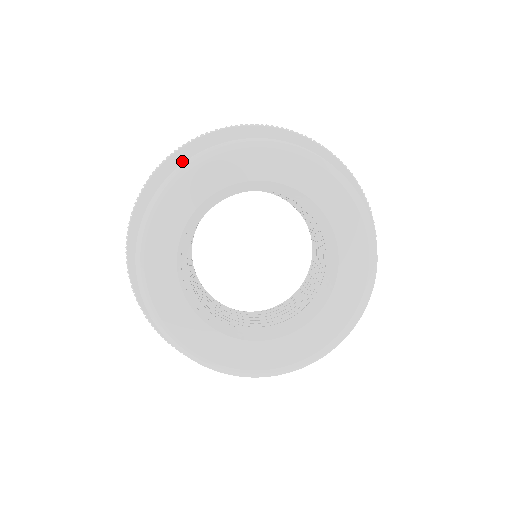
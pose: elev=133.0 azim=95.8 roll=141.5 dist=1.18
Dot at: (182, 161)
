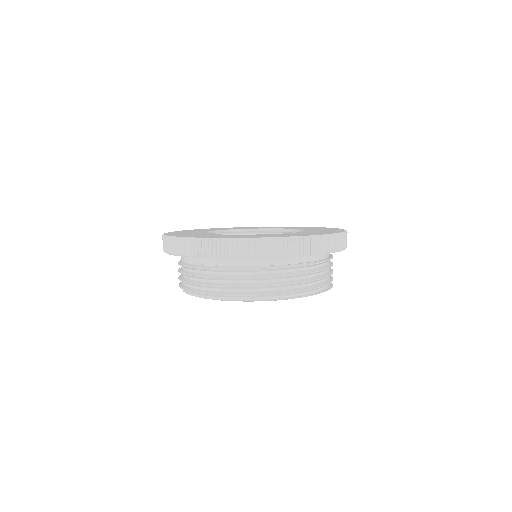
Dot at: occluded
